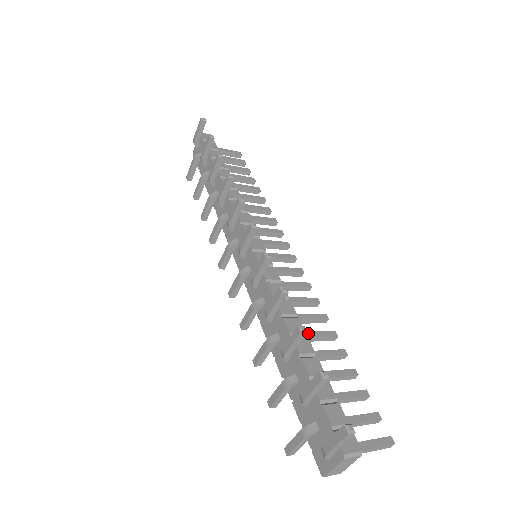
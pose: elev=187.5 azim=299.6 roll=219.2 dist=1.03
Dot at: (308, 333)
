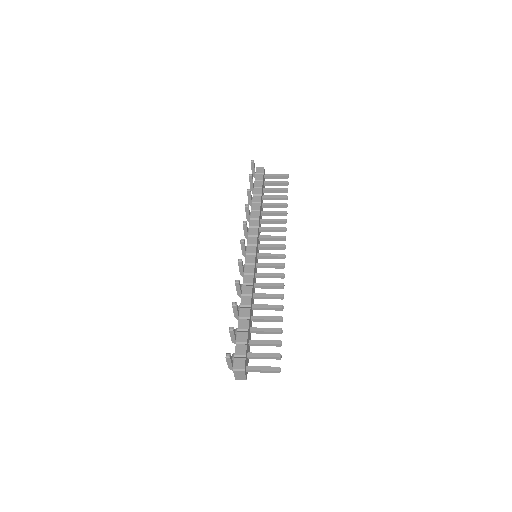
Dot at: (261, 305)
